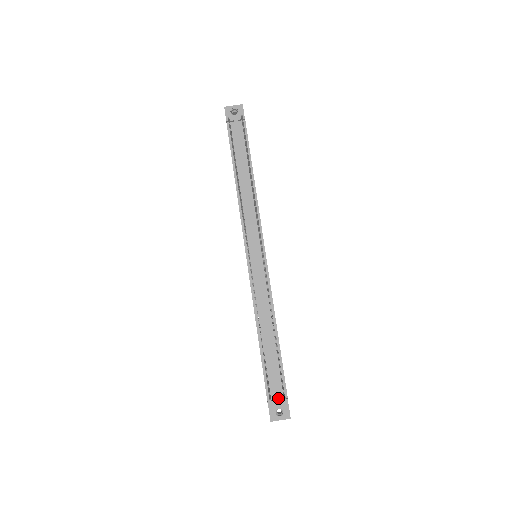
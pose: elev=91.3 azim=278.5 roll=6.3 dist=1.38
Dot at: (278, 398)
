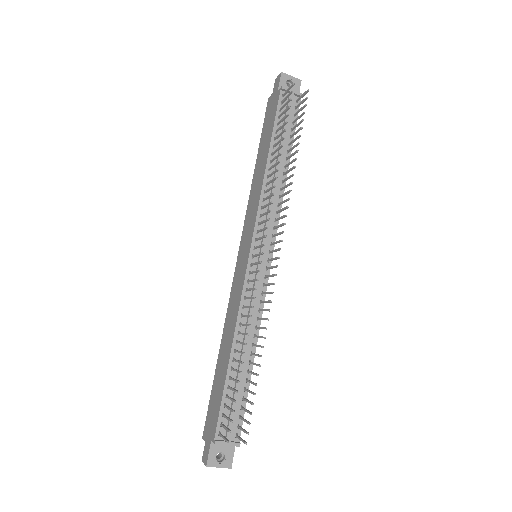
Dot at: (229, 439)
